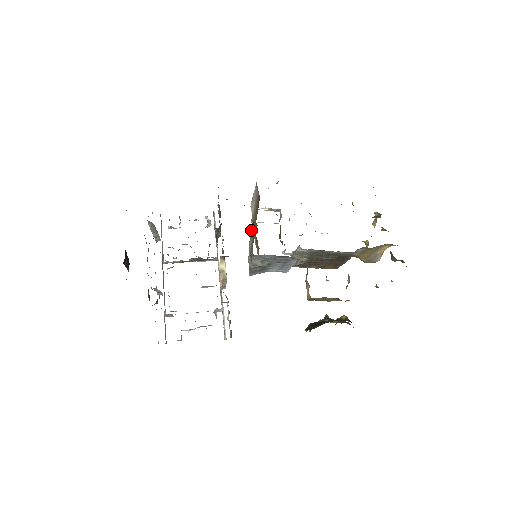
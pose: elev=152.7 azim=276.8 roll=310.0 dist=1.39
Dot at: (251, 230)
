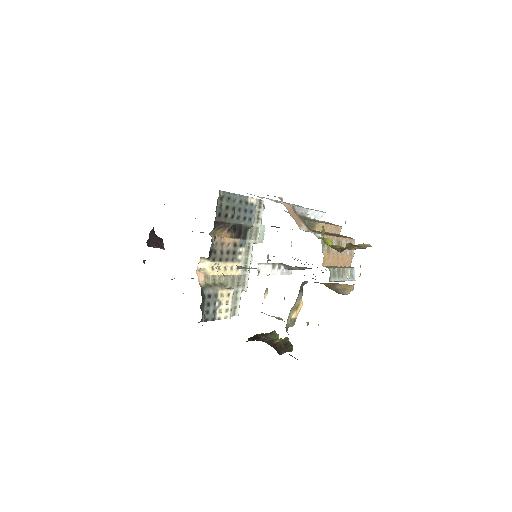
Dot at: occluded
